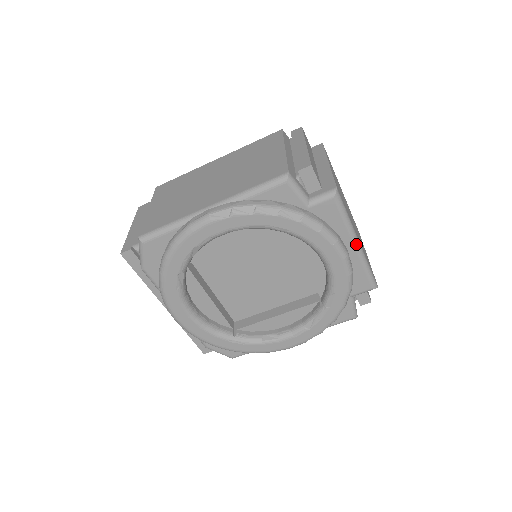
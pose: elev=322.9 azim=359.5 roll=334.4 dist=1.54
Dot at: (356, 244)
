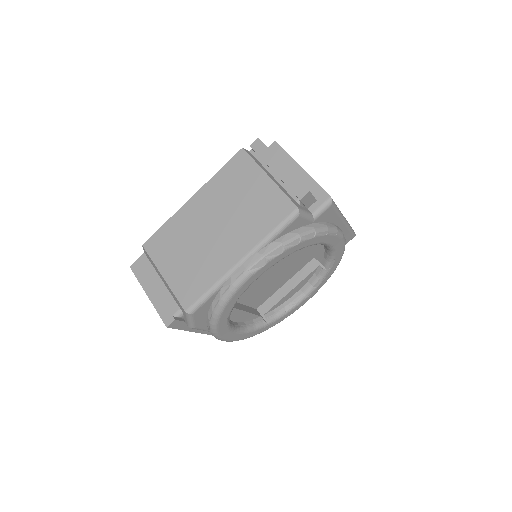
Dot at: (344, 221)
